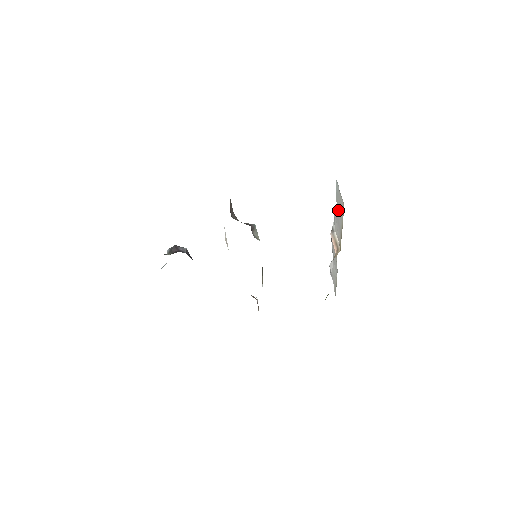
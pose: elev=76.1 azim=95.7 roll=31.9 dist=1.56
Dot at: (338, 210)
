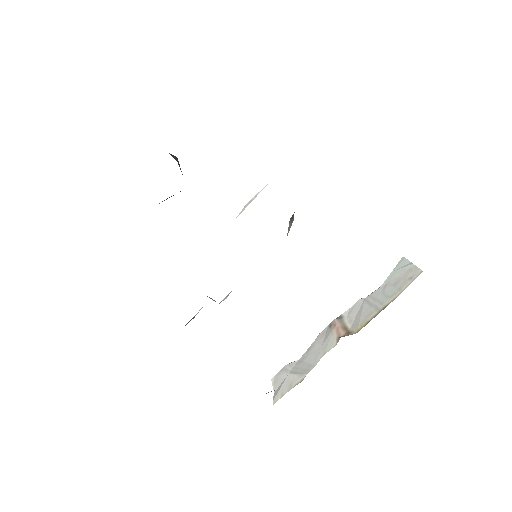
Dot at: (385, 288)
